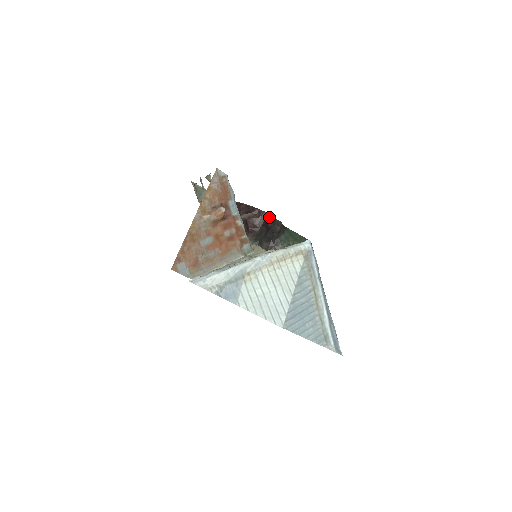
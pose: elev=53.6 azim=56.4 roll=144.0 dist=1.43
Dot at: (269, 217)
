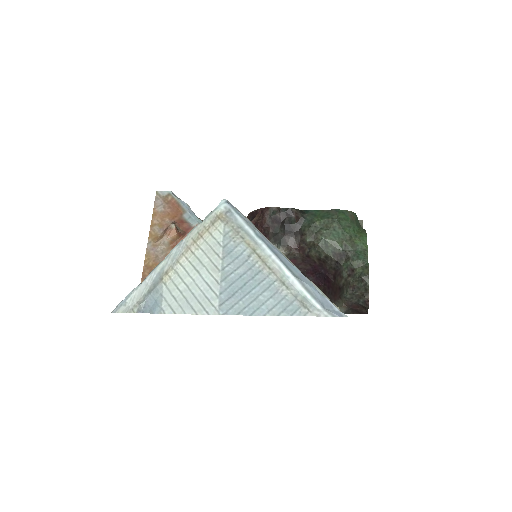
Dot at: (273, 210)
